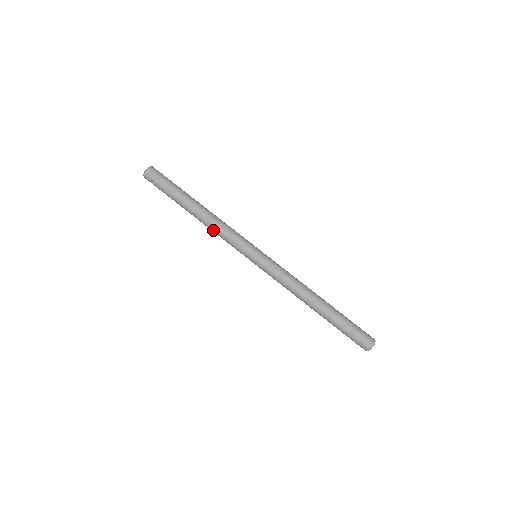
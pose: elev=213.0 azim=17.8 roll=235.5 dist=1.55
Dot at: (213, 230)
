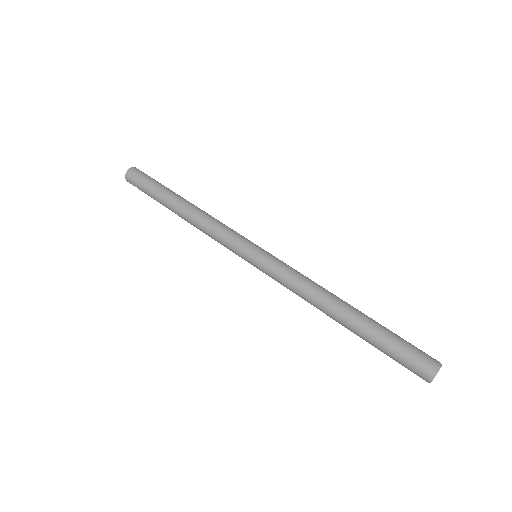
Dot at: (203, 232)
